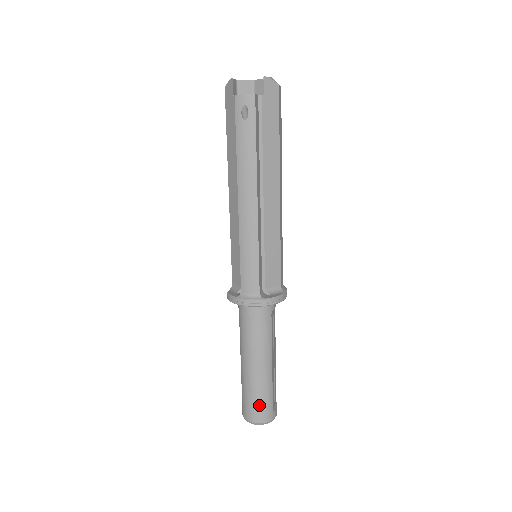
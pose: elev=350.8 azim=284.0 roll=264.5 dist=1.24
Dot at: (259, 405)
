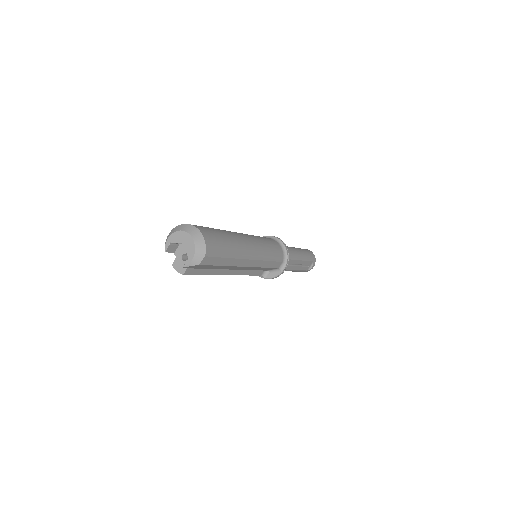
Dot at: occluded
